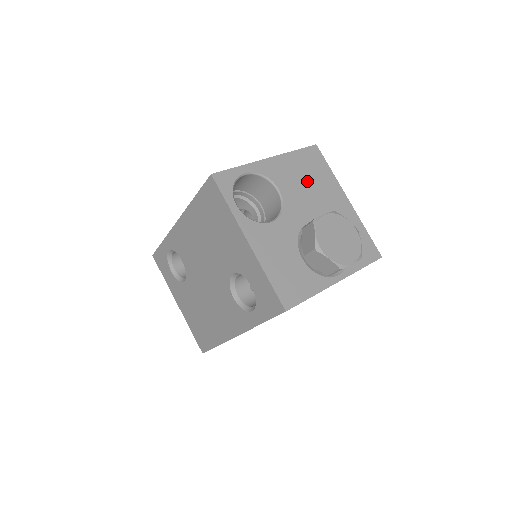
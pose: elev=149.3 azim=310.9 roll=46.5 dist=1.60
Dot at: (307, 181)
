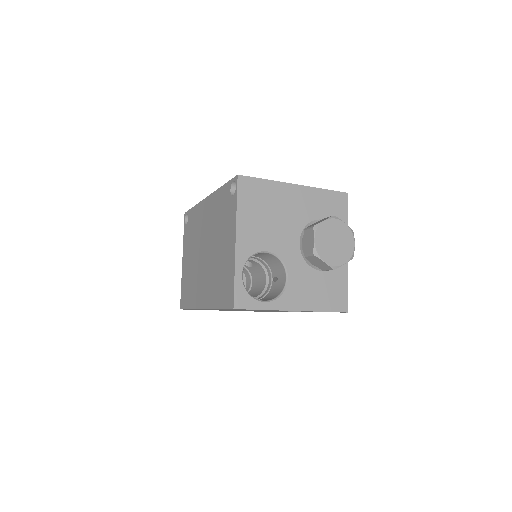
Dot at: (267, 215)
